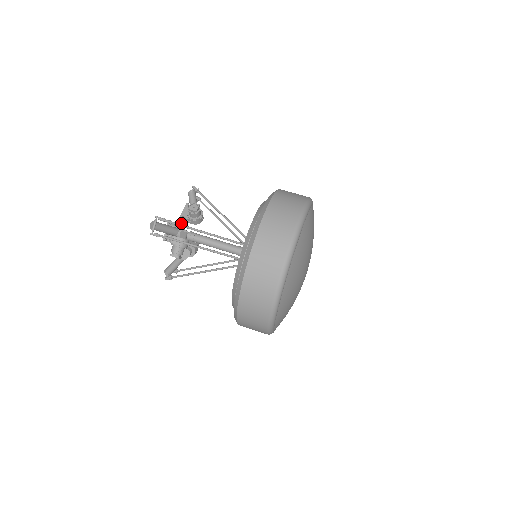
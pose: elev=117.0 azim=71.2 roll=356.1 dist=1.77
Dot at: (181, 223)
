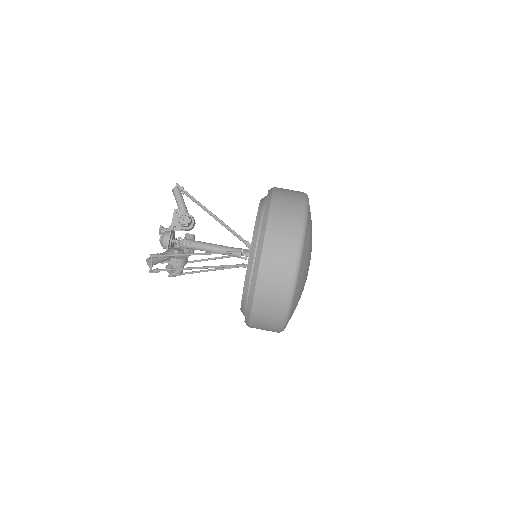
Dot at: occluded
